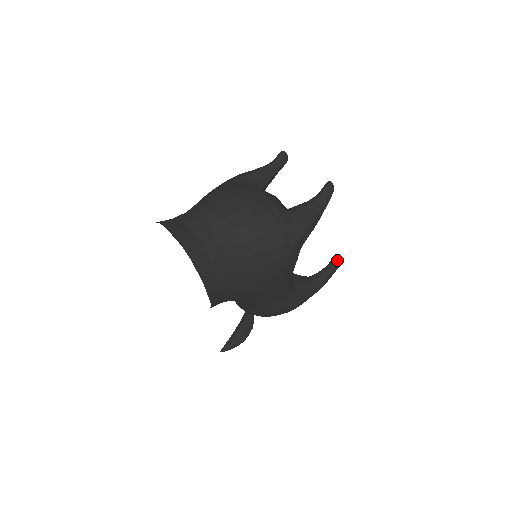
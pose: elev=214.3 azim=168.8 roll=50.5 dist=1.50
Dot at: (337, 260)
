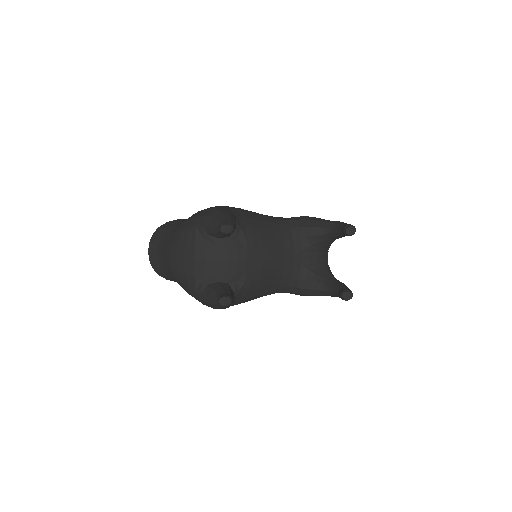
Dot at: (342, 297)
